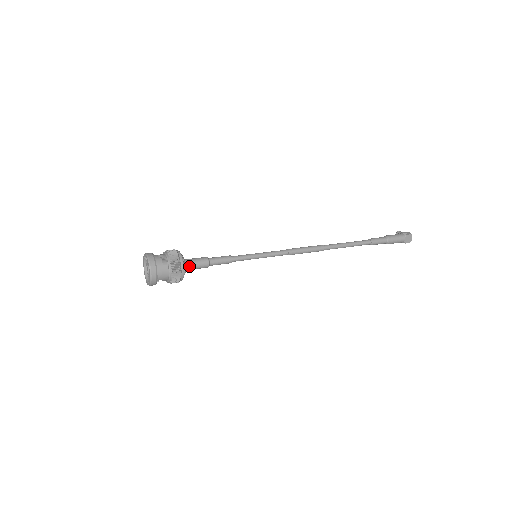
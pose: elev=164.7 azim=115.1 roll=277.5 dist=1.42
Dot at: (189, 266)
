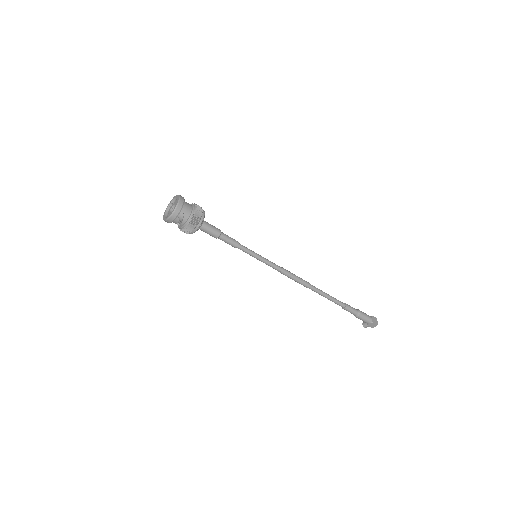
Dot at: (205, 223)
